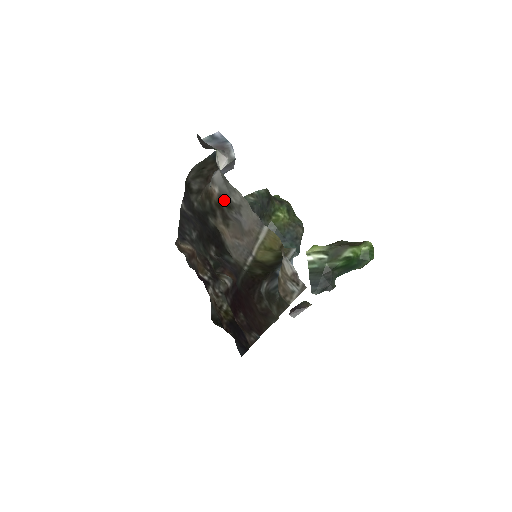
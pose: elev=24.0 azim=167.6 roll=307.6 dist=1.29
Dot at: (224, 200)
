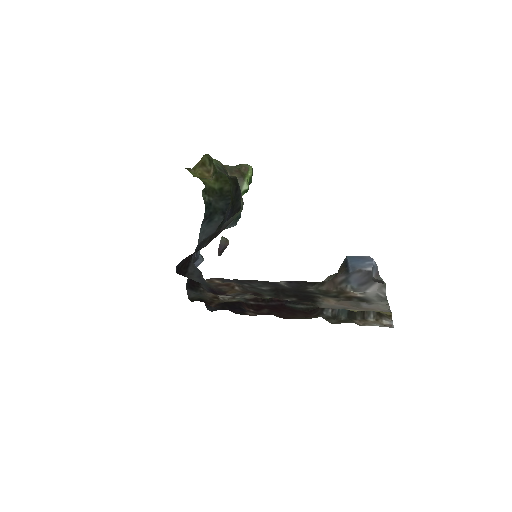
Dot at: (362, 299)
